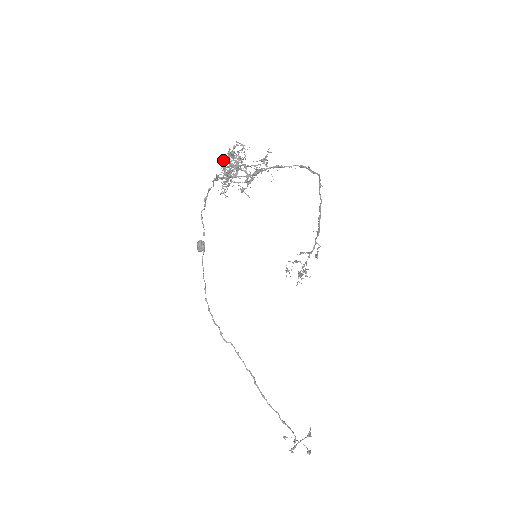
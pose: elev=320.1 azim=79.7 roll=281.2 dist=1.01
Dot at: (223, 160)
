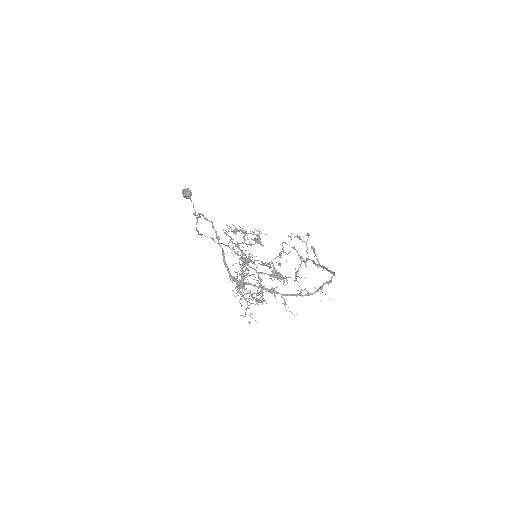
Dot at: (238, 286)
